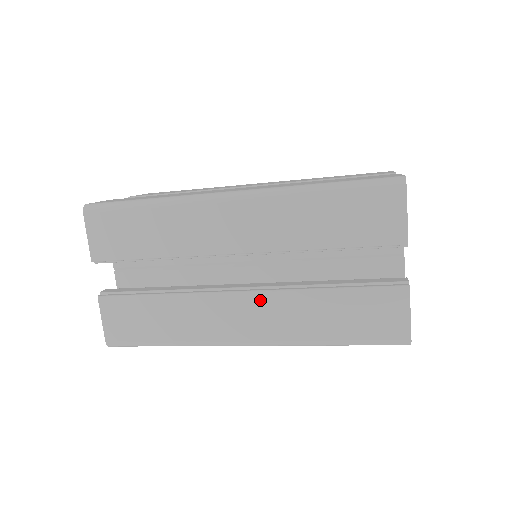
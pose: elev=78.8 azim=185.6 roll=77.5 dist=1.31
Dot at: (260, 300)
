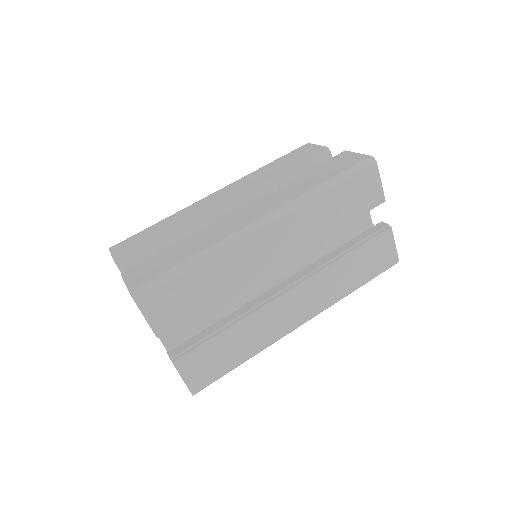
Dot at: (305, 288)
